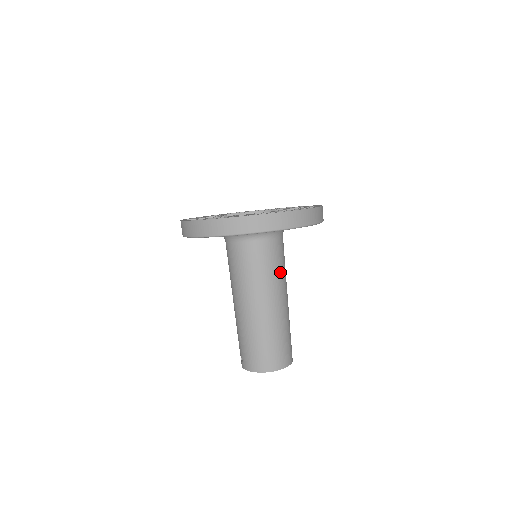
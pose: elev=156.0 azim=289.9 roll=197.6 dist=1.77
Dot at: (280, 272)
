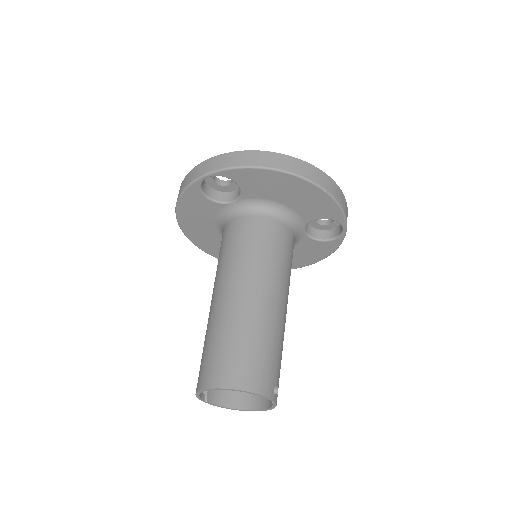
Dot at: (271, 258)
